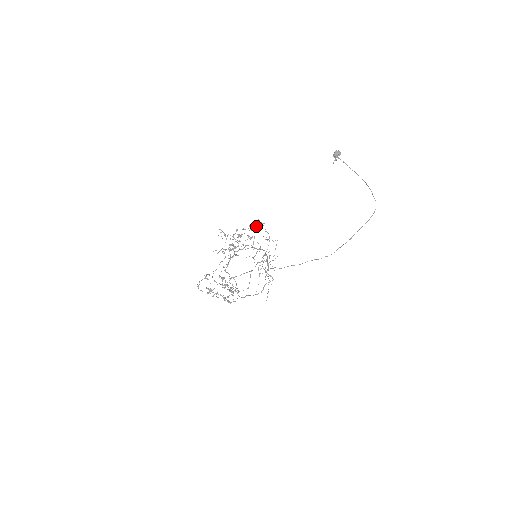
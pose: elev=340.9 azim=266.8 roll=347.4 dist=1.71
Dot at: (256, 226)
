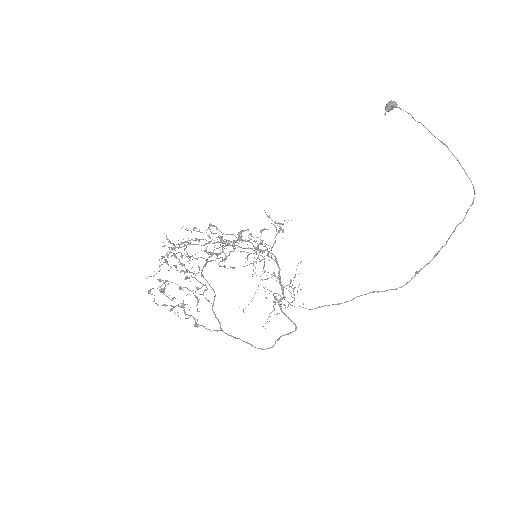
Dot at: occluded
